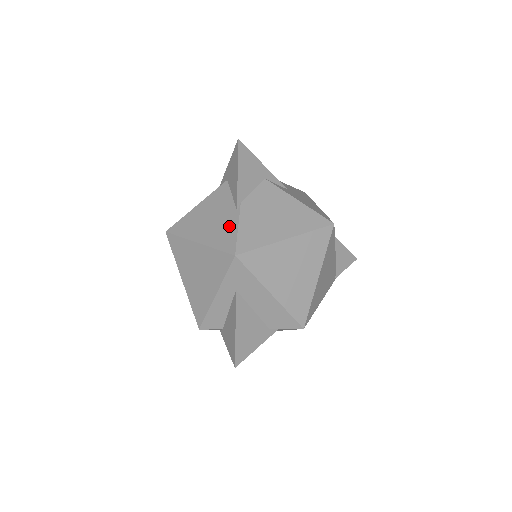
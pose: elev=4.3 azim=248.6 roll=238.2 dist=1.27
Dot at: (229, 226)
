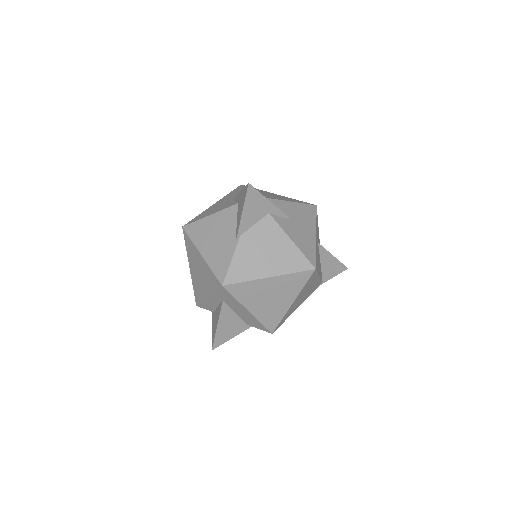
Dot at: (226, 254)
